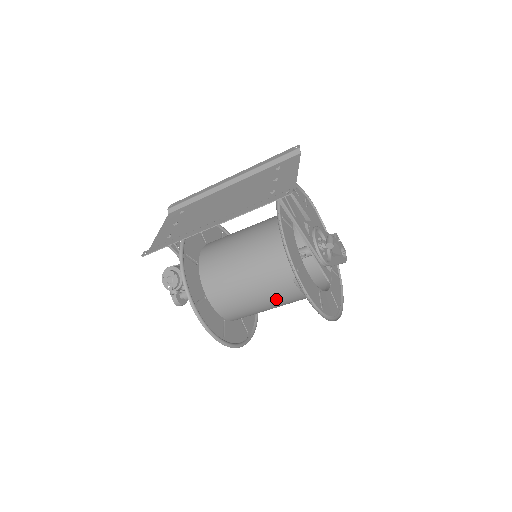
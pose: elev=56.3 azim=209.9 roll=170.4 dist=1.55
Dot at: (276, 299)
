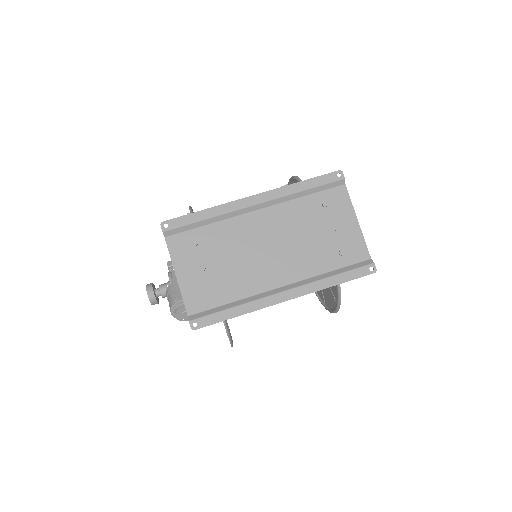
Dot at: occluded
